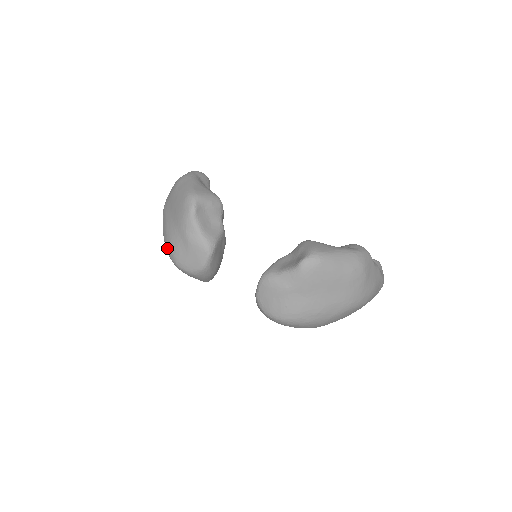
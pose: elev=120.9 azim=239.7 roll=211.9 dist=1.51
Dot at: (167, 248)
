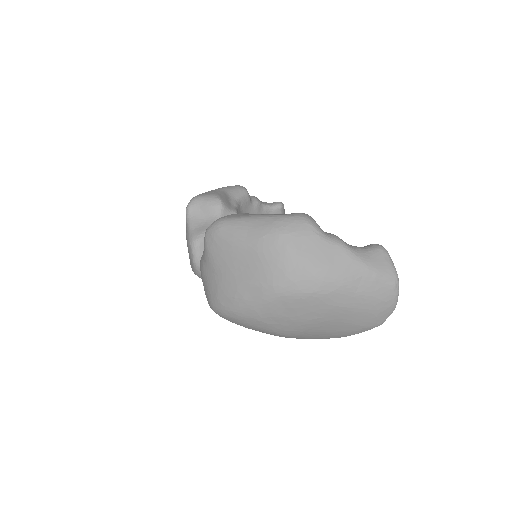
Dot at: occluded
